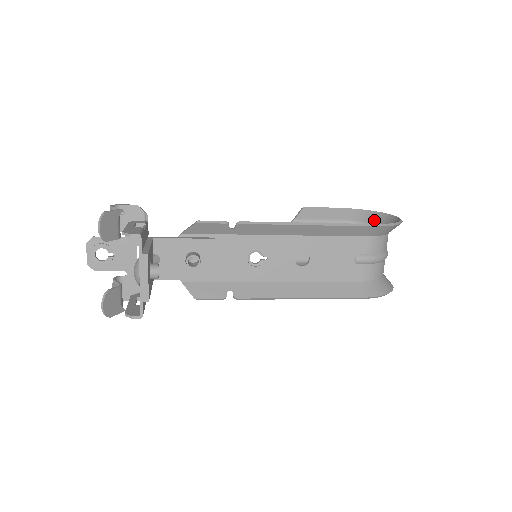
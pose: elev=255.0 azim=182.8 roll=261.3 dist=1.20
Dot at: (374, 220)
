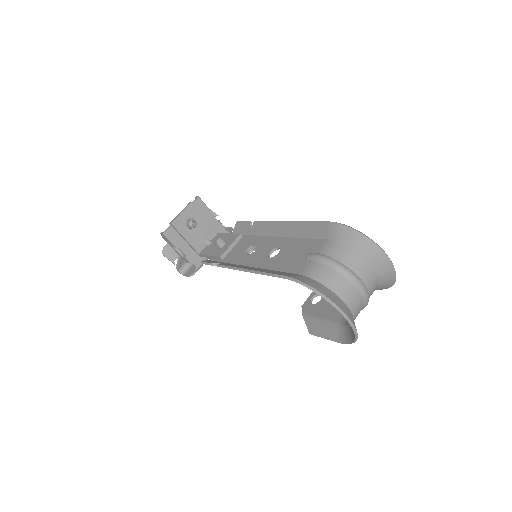
Dot at: (383, 279)
